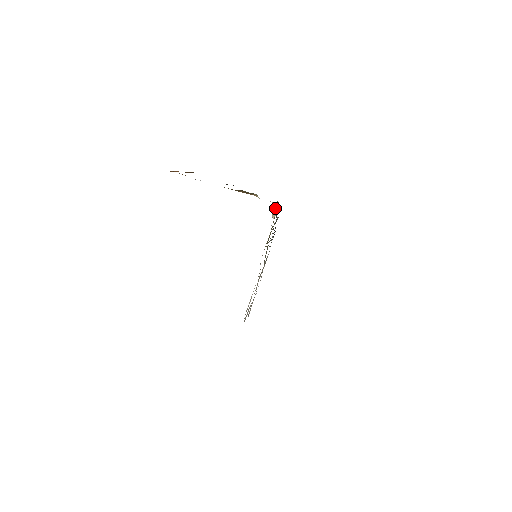
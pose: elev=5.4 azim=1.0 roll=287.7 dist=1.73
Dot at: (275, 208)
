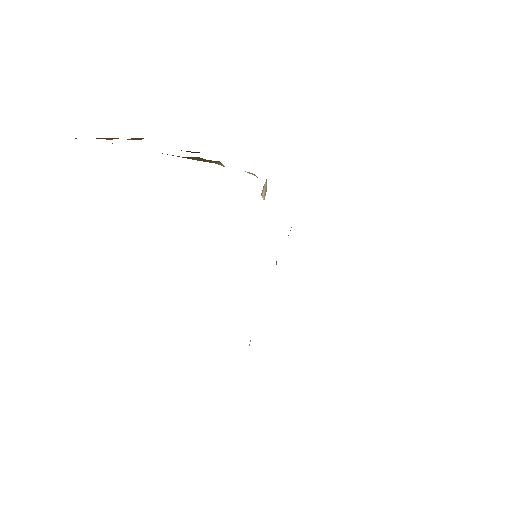
Dot at: occluded
